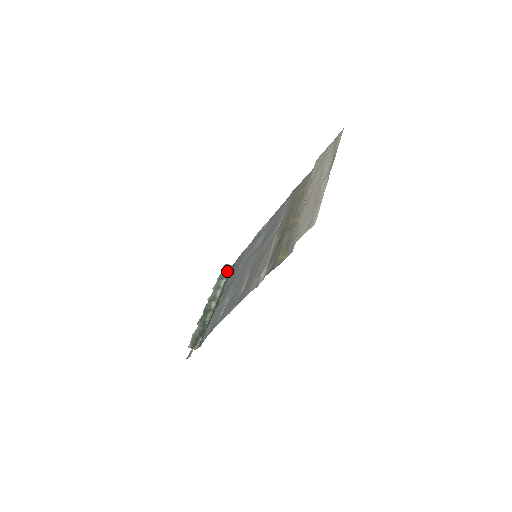
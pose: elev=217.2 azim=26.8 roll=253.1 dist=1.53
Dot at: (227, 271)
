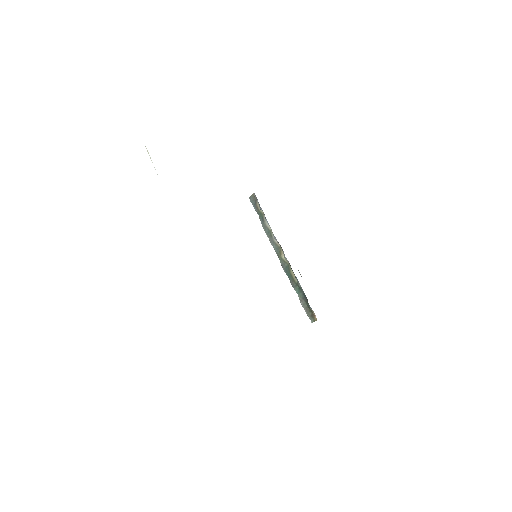
Dot at: (258, 206)
